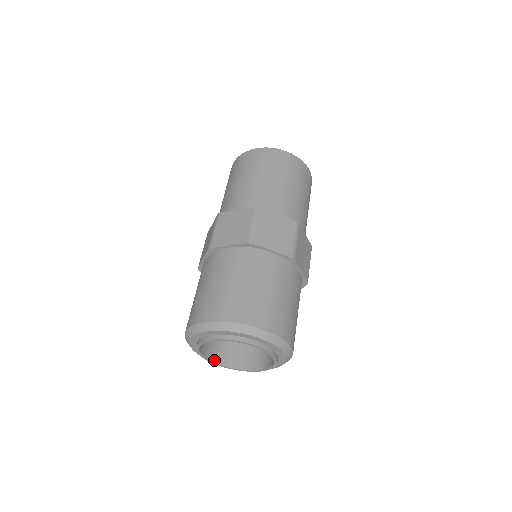
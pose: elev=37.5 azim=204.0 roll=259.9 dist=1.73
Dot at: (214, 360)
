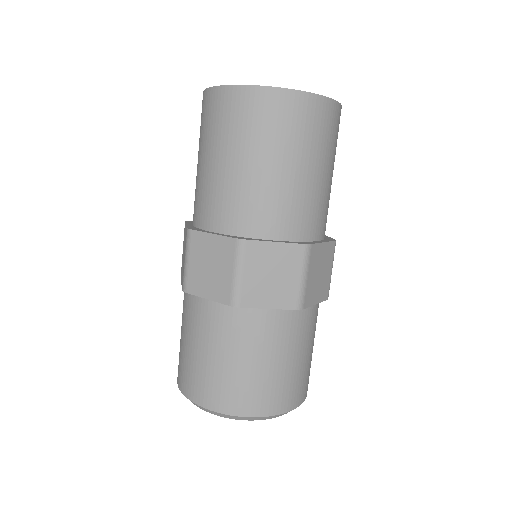
Dot at: occluded
